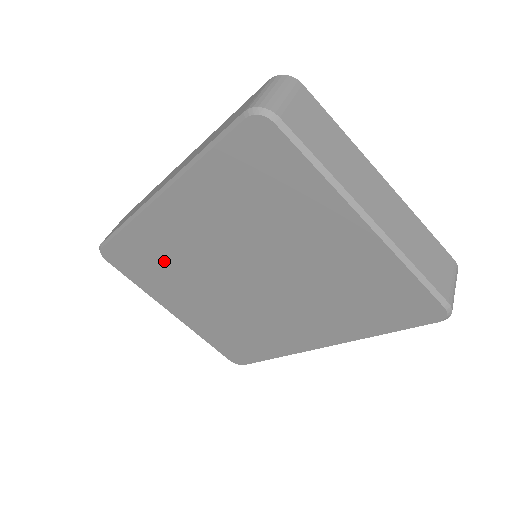
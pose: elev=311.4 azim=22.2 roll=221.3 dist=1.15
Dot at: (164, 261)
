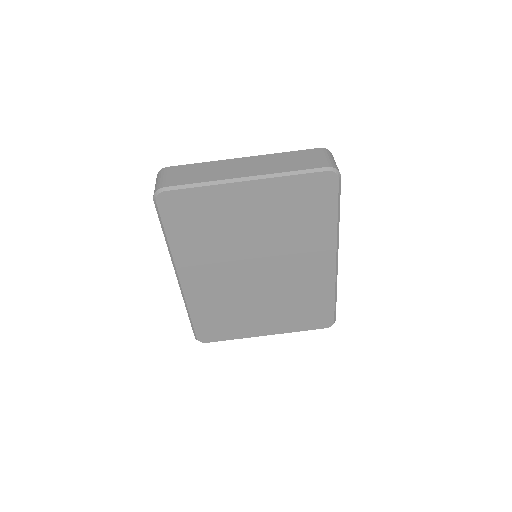
Dot at: (223, 308)
